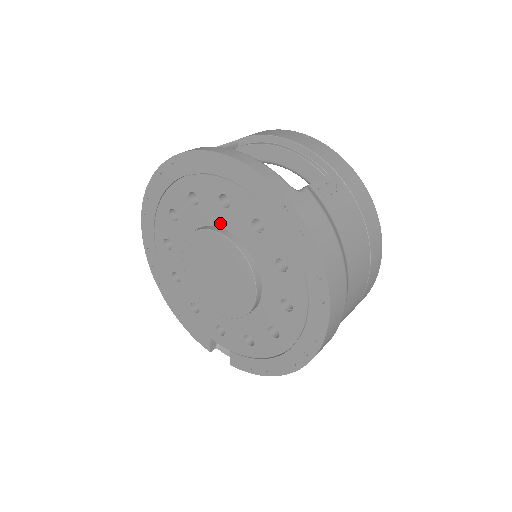
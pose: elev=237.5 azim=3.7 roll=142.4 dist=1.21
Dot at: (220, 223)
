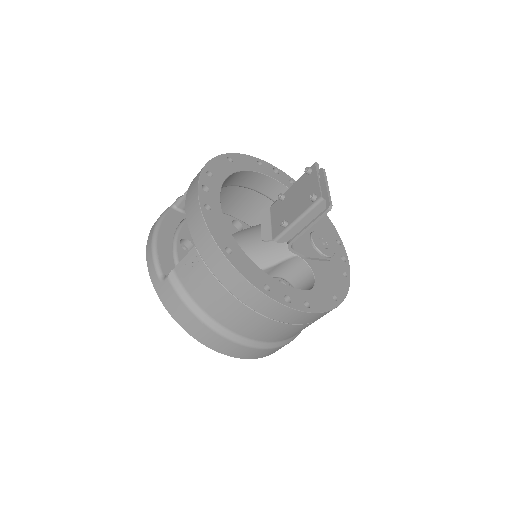
Dot at: occluded
